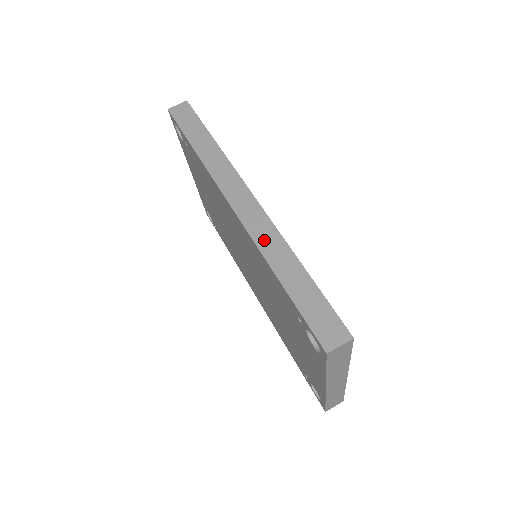
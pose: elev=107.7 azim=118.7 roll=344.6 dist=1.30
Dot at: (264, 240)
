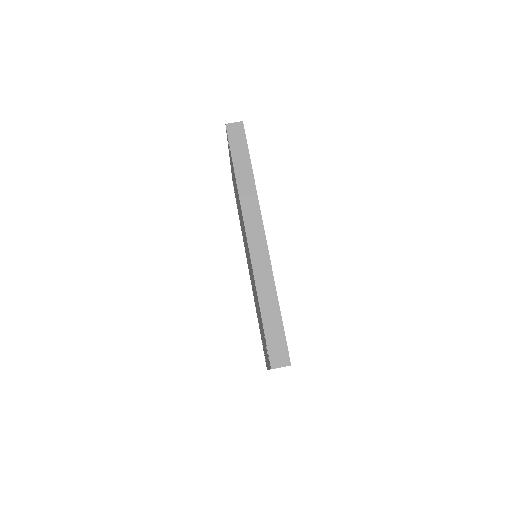
Dot at: (260, 274)
